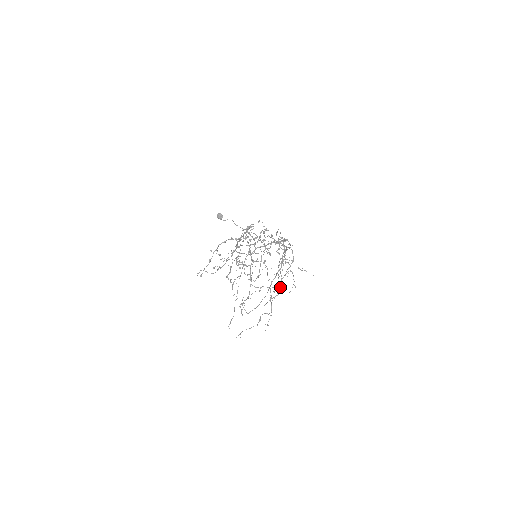
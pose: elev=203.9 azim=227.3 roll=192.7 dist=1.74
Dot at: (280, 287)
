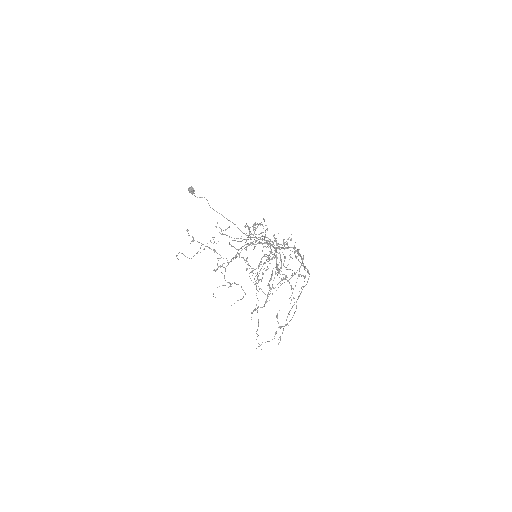
Dot at: occluded
